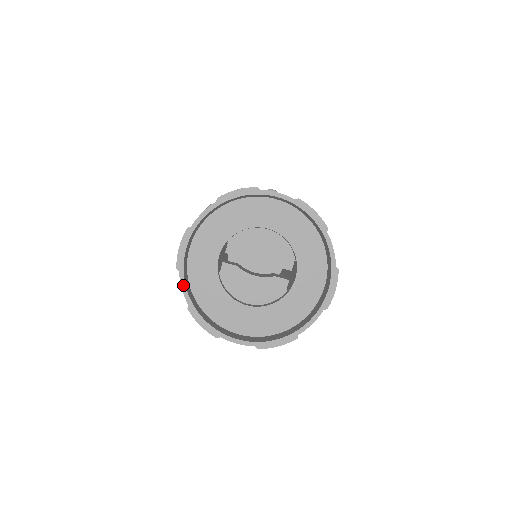
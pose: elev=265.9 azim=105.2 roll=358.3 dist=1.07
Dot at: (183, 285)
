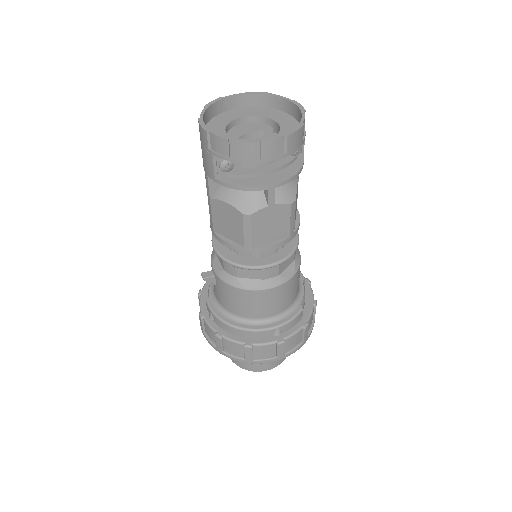
Dot at: (217, 134)
